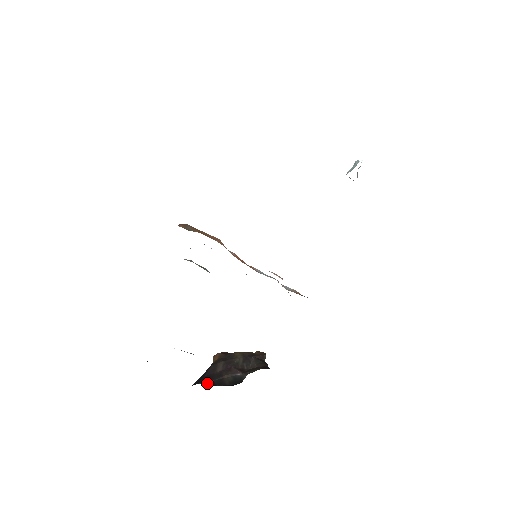
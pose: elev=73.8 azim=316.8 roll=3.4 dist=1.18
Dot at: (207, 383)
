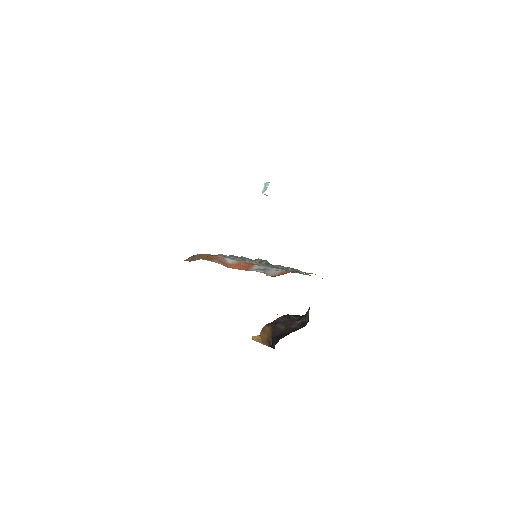
Dot at: (291, 332)
